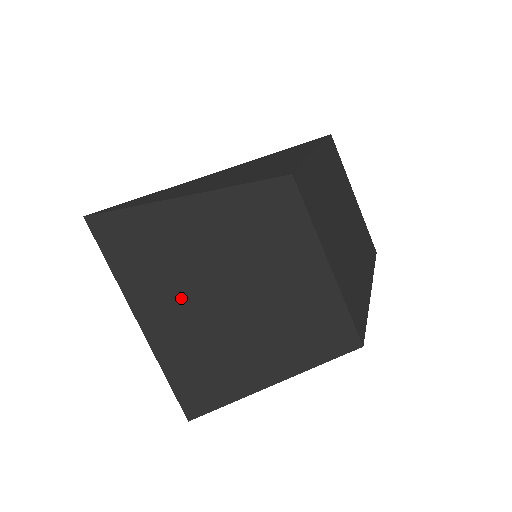
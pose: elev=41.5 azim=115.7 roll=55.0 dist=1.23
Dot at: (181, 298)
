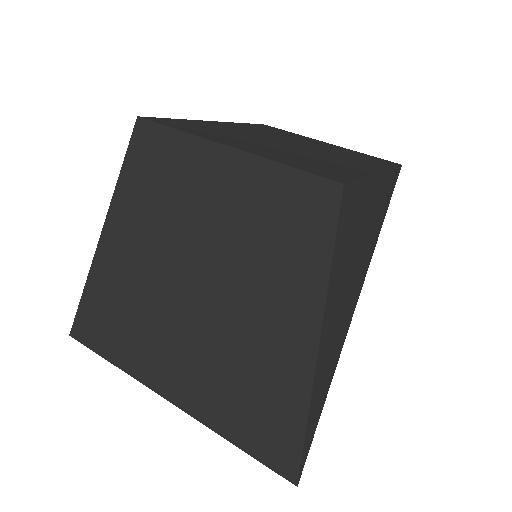
Dot at: (170, 330)
